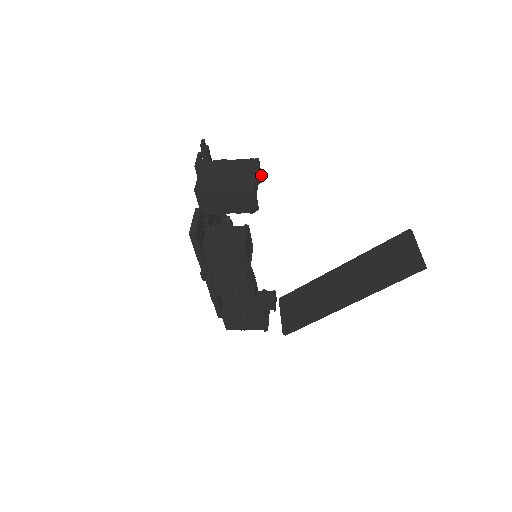
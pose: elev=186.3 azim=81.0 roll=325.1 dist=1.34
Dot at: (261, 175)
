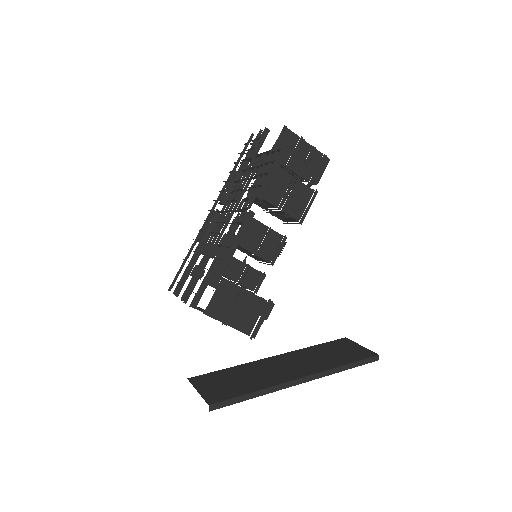
Dot at: occluded
